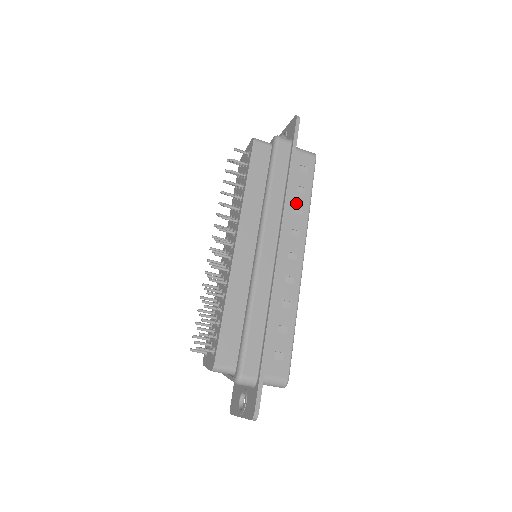
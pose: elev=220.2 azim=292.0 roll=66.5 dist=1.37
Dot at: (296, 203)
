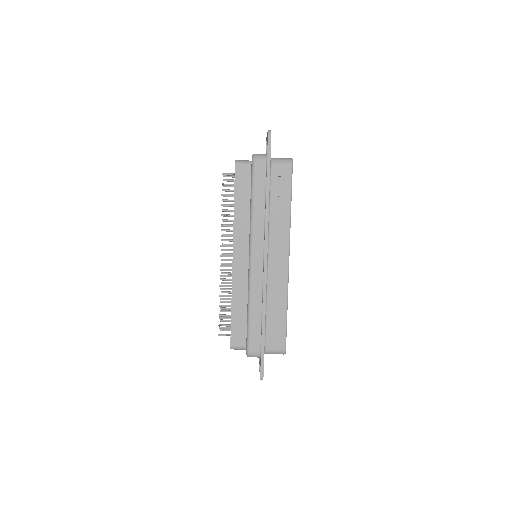
Dot at: (278, 213)
